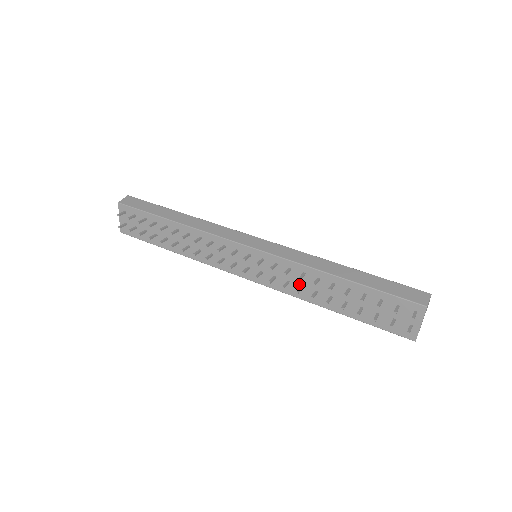
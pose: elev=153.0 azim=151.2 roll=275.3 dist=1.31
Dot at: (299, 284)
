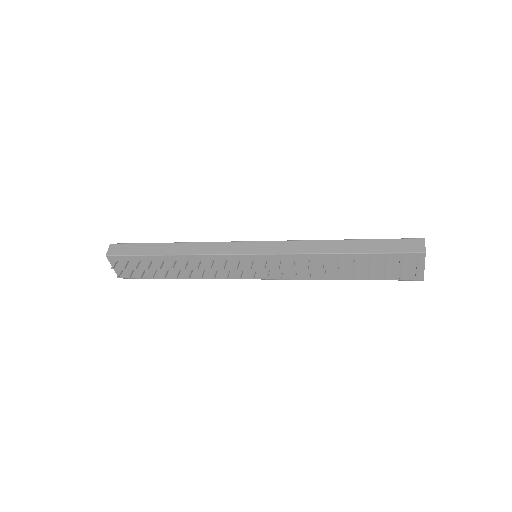
Dot at: (306, 269)
